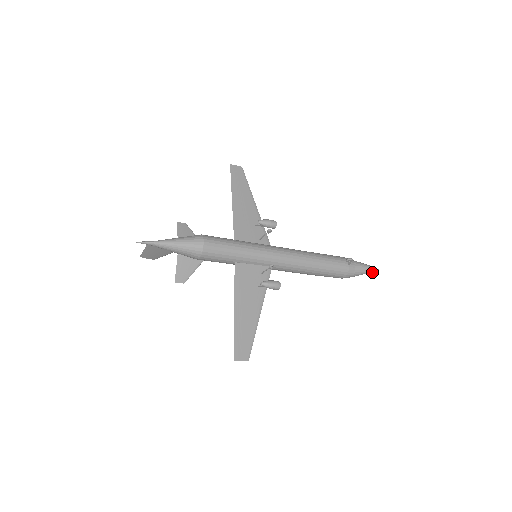
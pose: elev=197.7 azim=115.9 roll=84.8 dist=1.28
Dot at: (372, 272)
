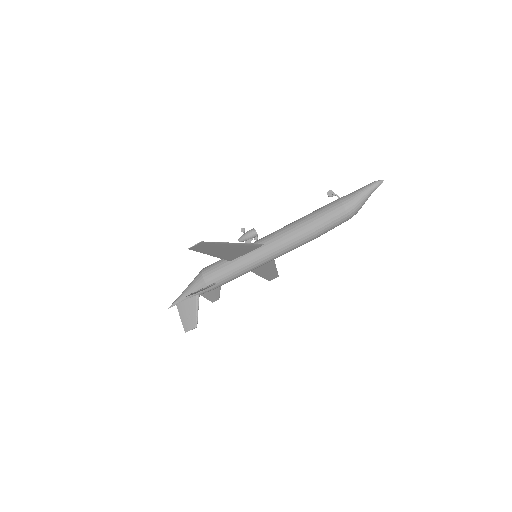
Dot at: (373, 184)
